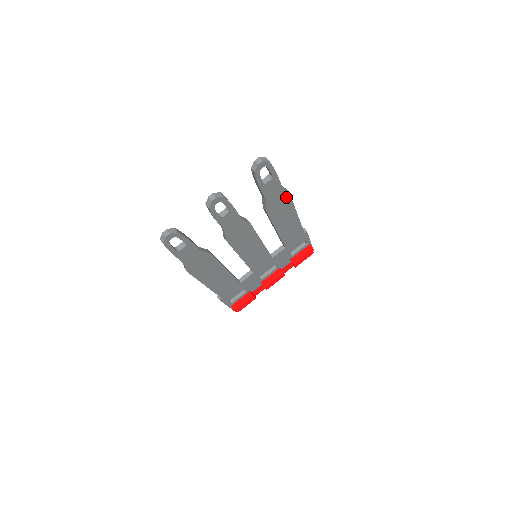
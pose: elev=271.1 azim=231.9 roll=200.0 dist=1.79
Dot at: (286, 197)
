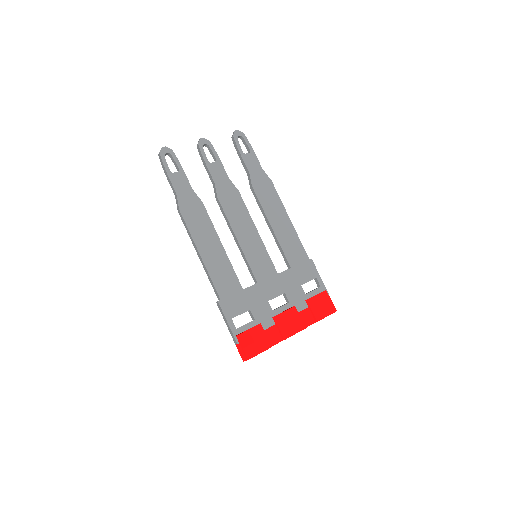
Dot at: (270, 185)
